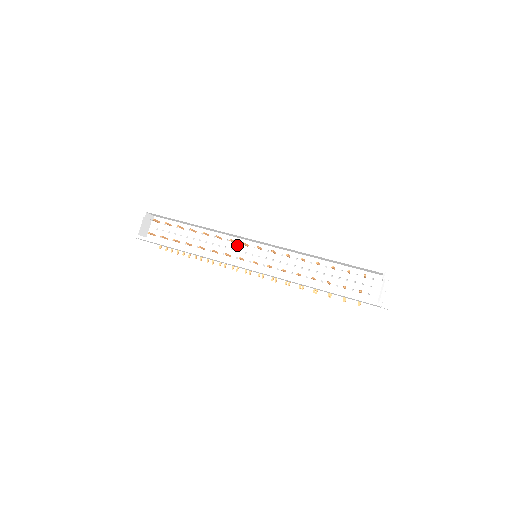
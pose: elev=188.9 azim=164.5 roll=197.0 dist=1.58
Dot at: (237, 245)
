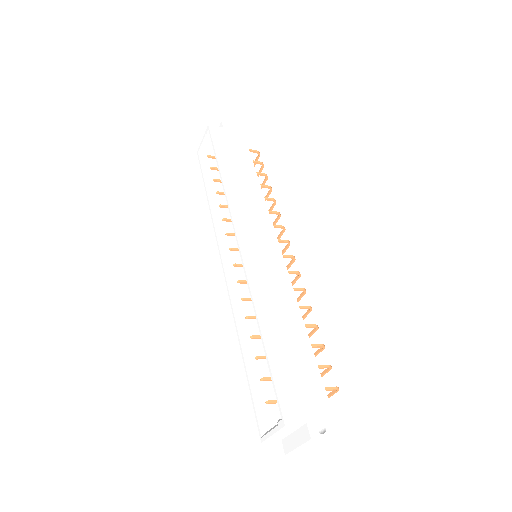
Dot at: occluded
